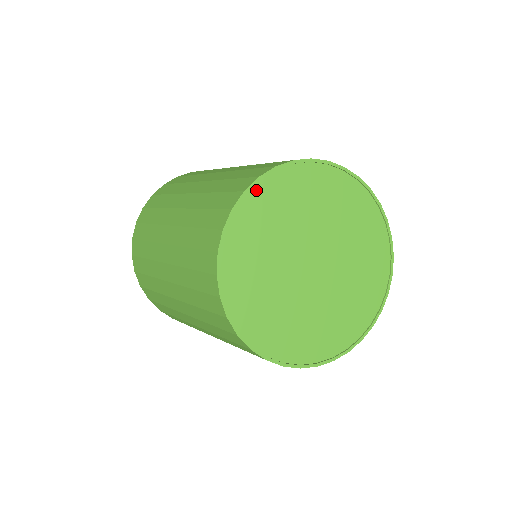
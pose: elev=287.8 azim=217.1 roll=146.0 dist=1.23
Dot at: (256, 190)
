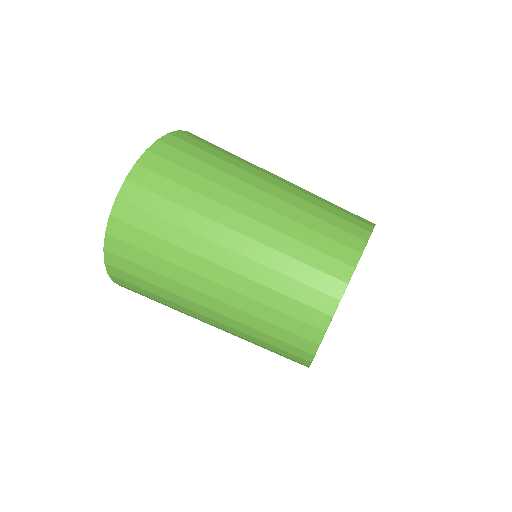
Dot at: (335, 307)
